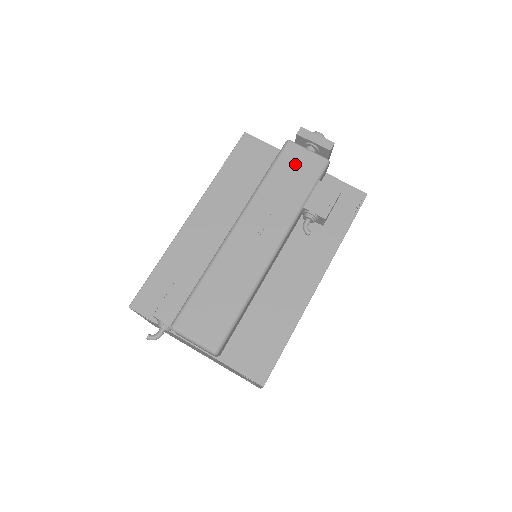
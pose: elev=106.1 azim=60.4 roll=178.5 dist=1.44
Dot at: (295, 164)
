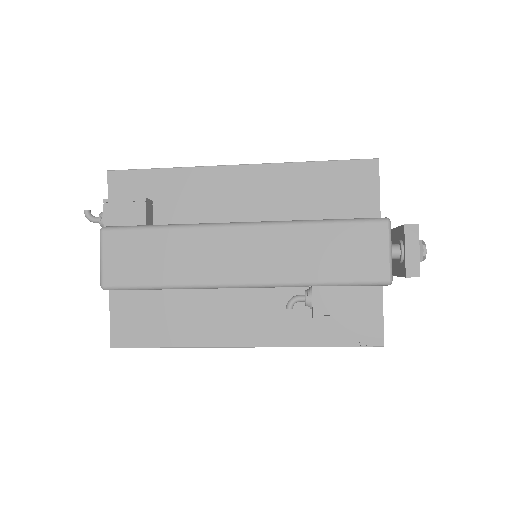
Dot at: (360, 246)
